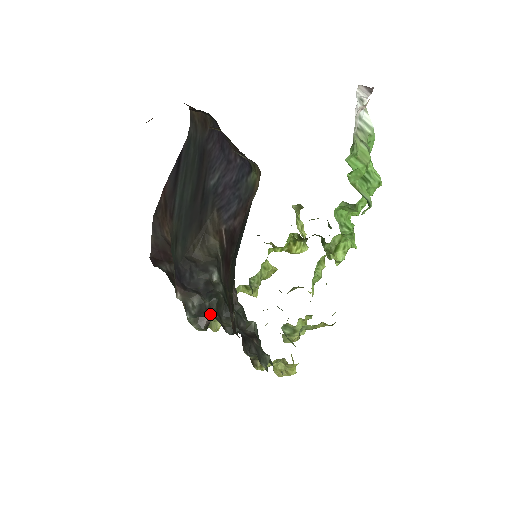
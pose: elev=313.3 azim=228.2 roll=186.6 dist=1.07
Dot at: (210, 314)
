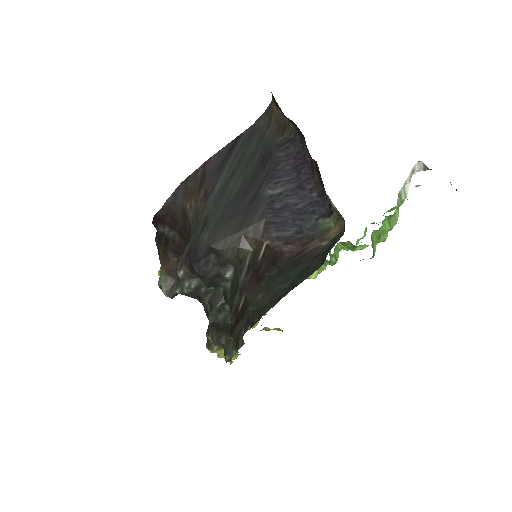
Dot at: (200, 298)
